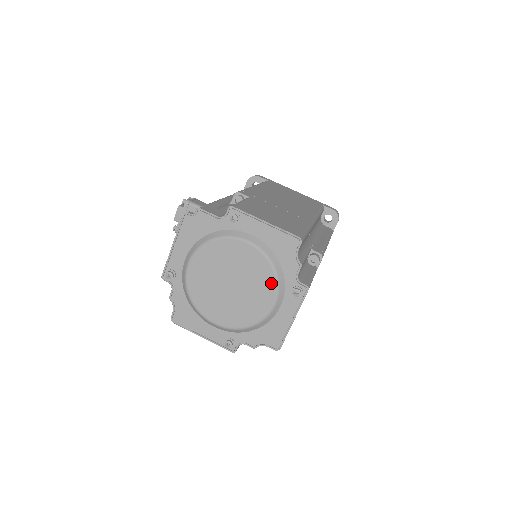
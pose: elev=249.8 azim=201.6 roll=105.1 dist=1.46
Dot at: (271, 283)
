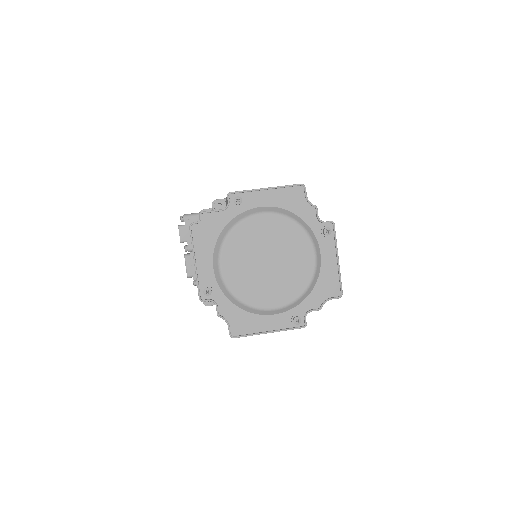
Dot at: (302, 236)
